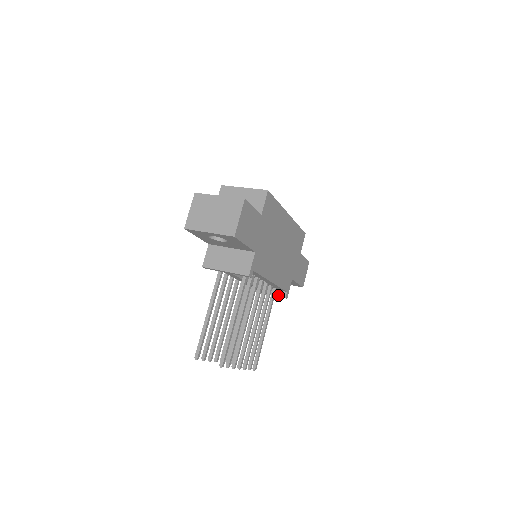
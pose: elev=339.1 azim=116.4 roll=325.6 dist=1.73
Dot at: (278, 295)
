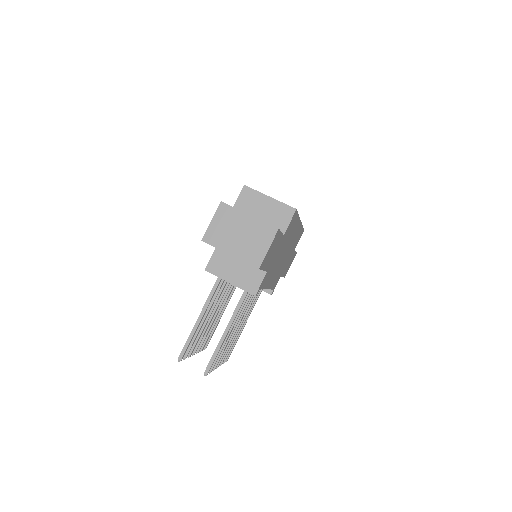
Dot at: (264, 290)
